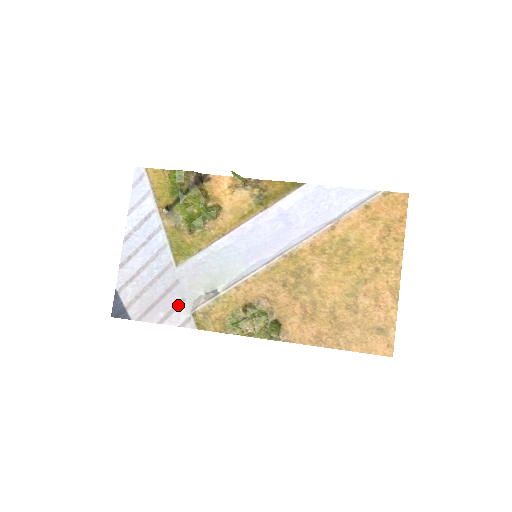
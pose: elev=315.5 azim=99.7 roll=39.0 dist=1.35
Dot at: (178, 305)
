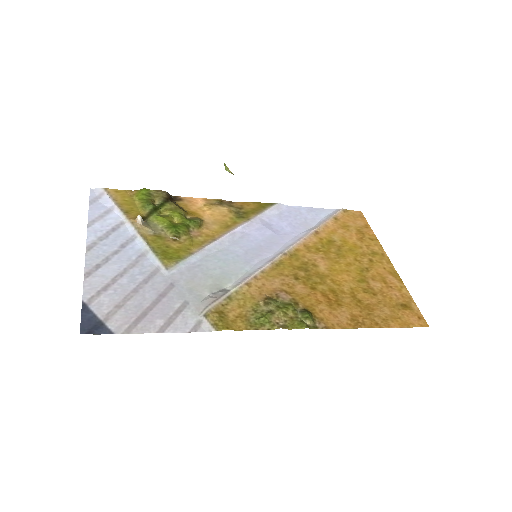
Dot at: (180, 309)
